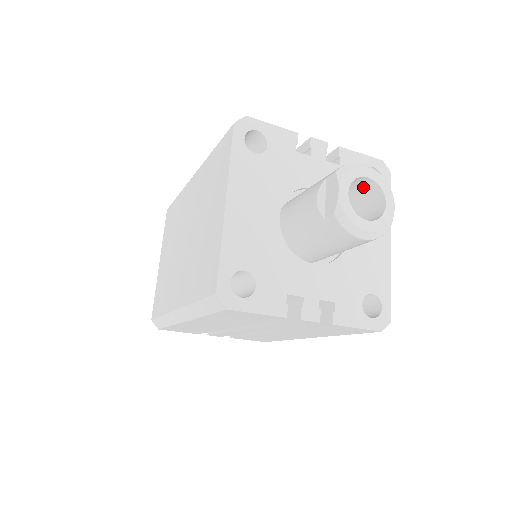
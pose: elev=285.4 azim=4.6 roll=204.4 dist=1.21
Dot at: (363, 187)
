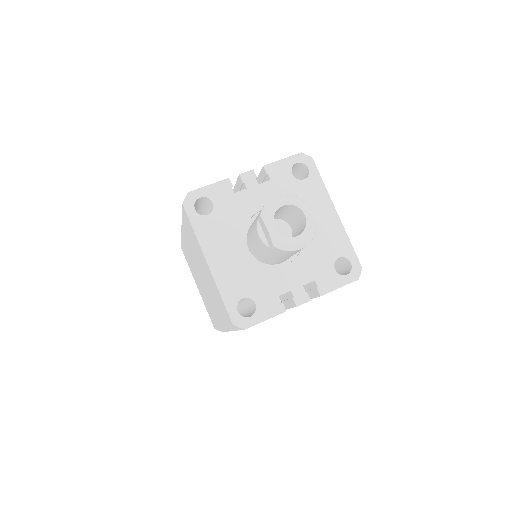
Dot at: (286, 208)
